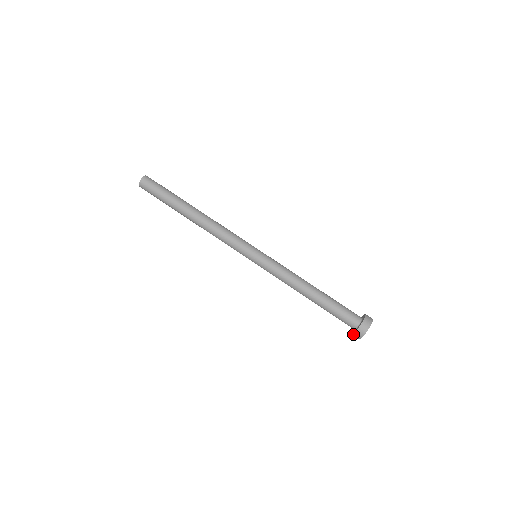
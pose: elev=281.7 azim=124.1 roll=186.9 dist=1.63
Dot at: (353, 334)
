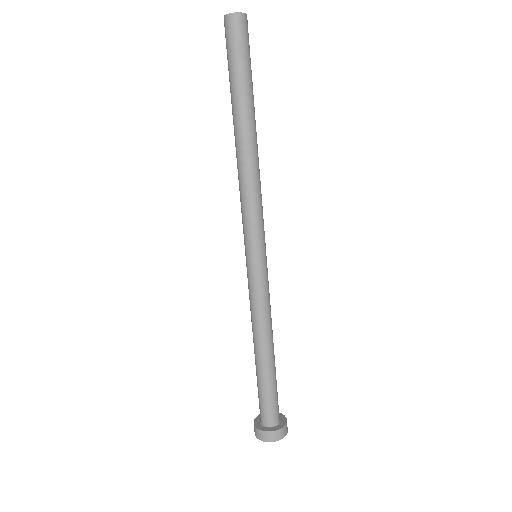
Dot at: (257, 428)
